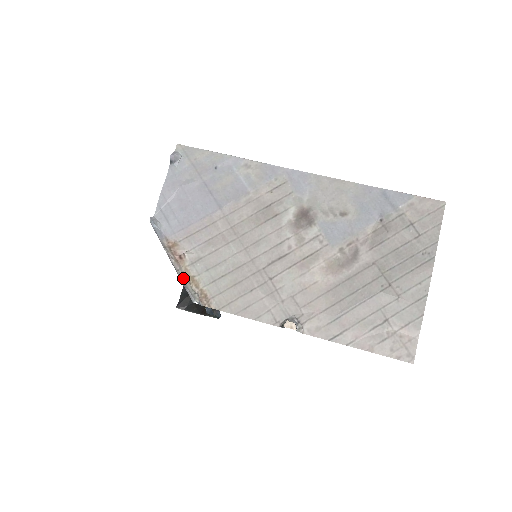
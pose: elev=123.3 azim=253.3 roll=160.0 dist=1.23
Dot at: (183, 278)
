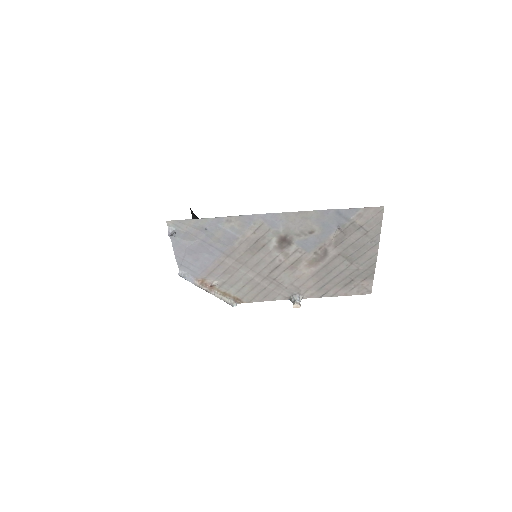
Dot at: (219, 297)
